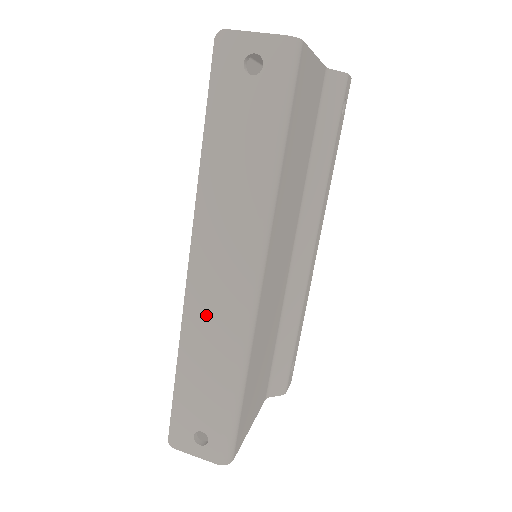
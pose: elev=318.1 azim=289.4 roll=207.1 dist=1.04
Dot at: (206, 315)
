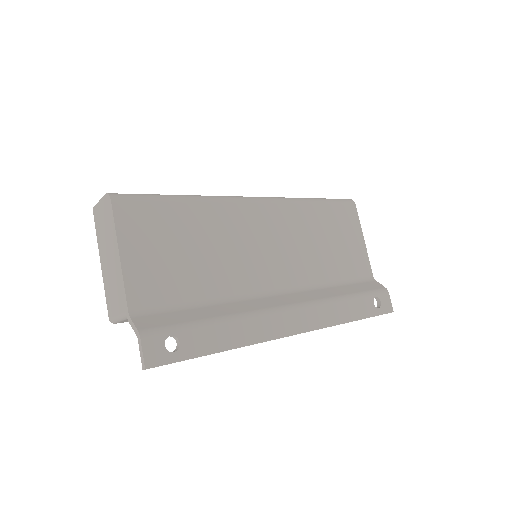
Dot at: occluded
